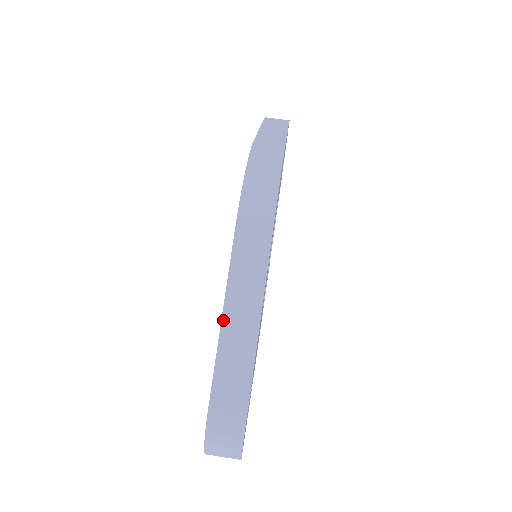
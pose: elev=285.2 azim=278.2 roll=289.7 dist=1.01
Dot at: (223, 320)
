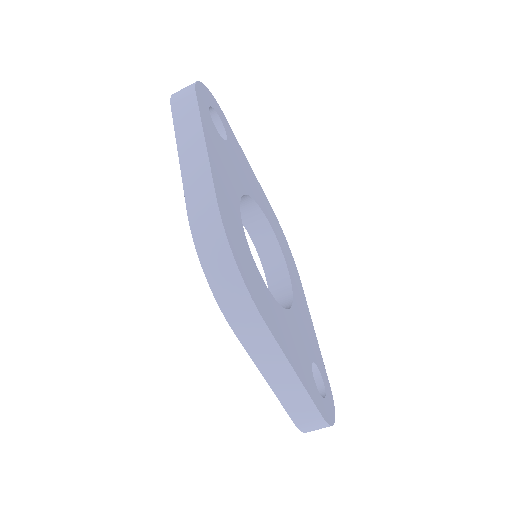
Dot at: (268, 382)
